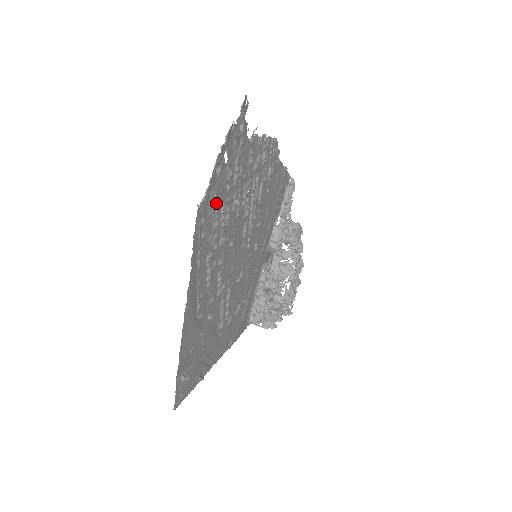
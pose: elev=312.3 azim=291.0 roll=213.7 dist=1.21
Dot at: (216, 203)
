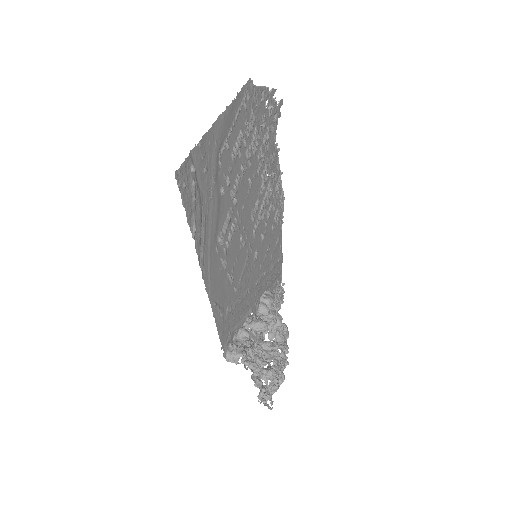
Dot at: (255, 114)
